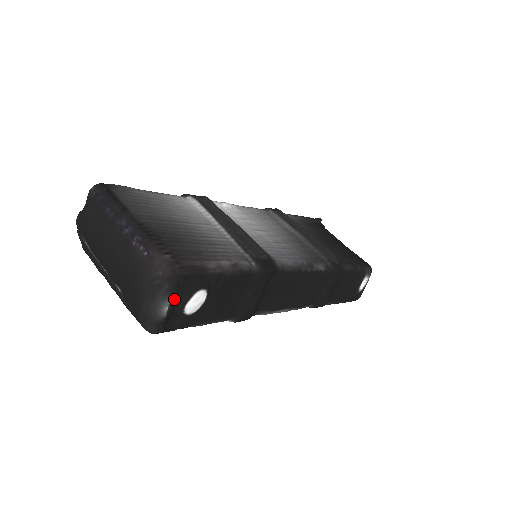
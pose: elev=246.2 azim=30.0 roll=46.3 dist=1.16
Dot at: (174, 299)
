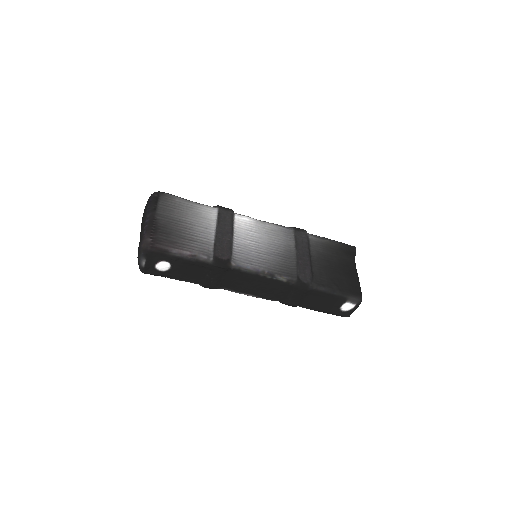
Dot at: (147, 260)
